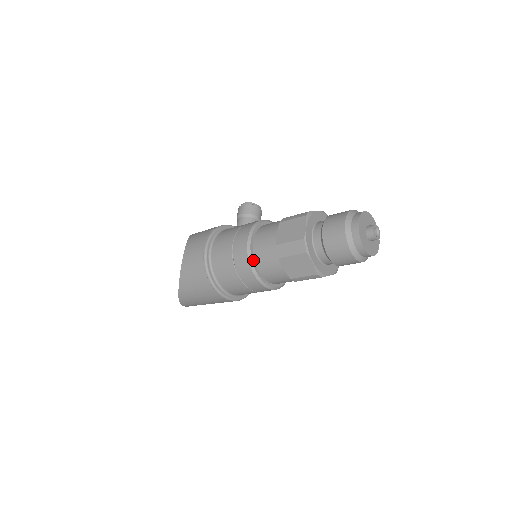
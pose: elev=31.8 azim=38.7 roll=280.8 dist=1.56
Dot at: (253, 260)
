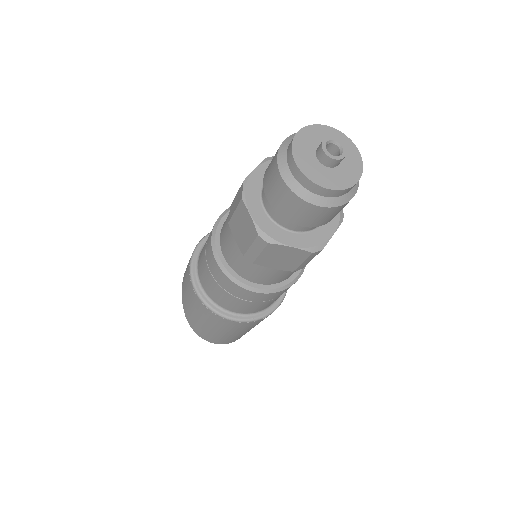
Dot at: (218, 238)
